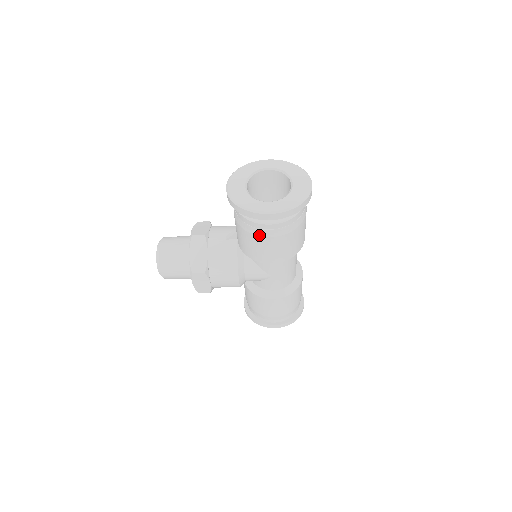
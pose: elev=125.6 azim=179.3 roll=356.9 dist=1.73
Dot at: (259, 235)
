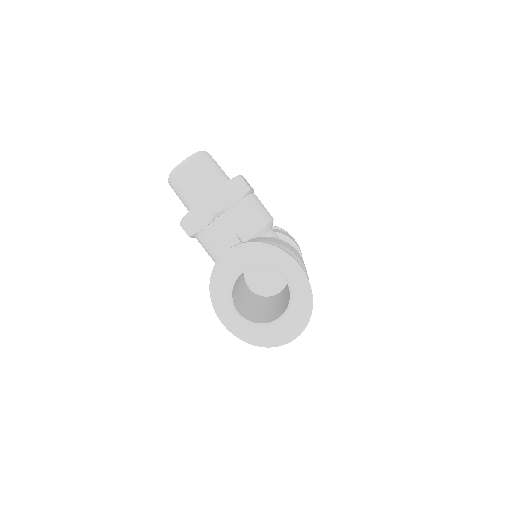
Dot at: occluded
